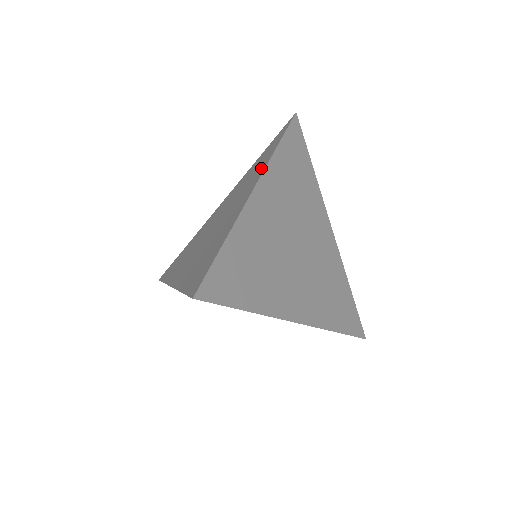
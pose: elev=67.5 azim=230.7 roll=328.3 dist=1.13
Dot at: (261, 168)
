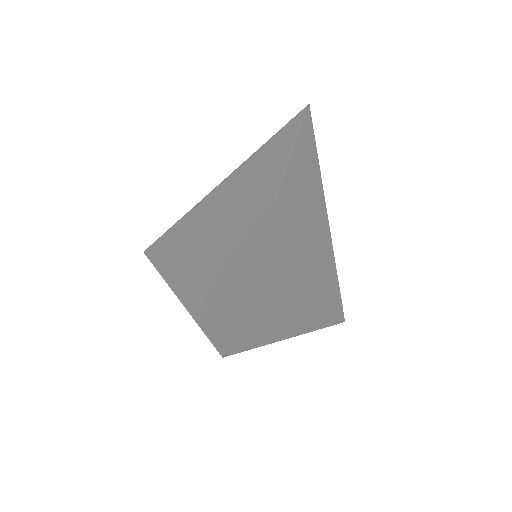
Dot at: (274, 180)
